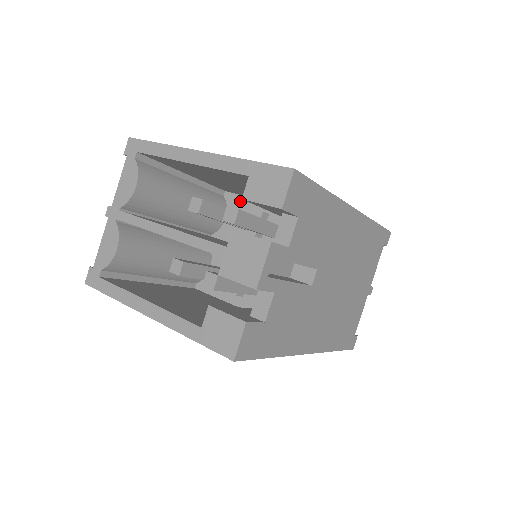
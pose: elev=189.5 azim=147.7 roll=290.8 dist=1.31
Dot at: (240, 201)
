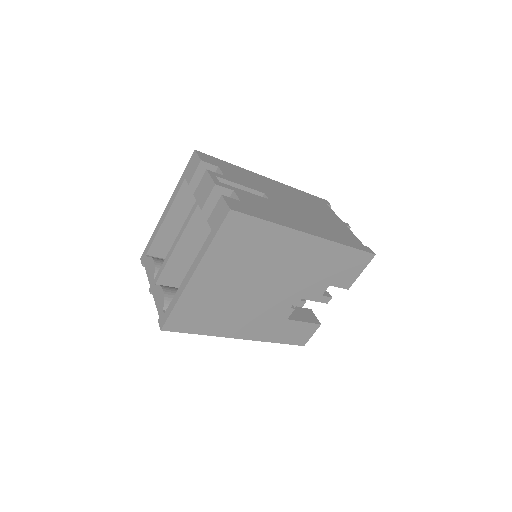
Dot at: occluded
